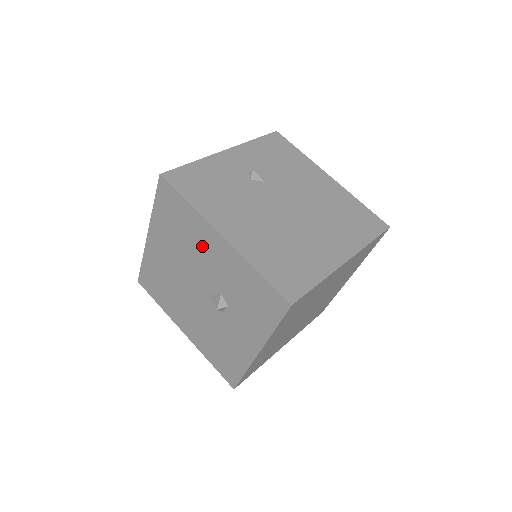
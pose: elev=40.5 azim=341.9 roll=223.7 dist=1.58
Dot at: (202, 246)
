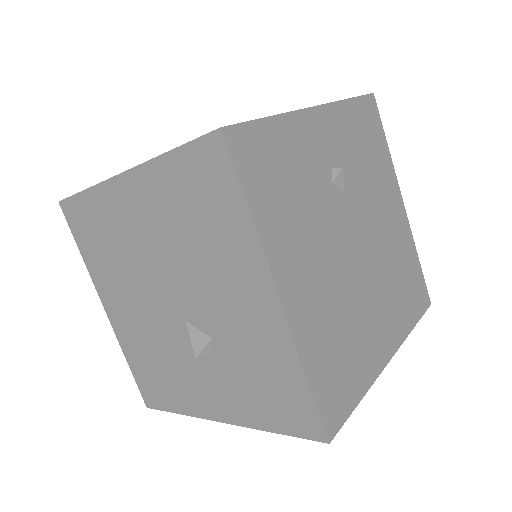
Dot at: (226, 274)
